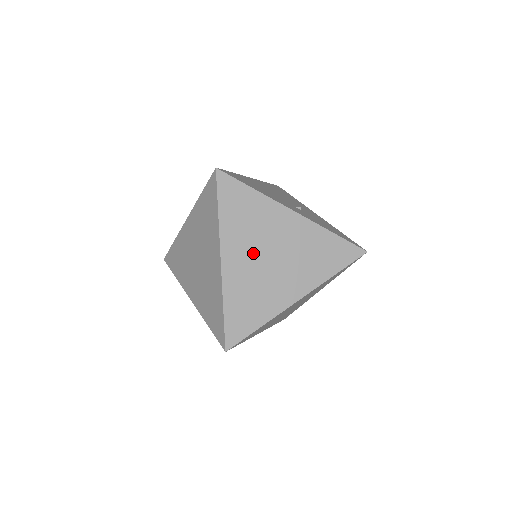
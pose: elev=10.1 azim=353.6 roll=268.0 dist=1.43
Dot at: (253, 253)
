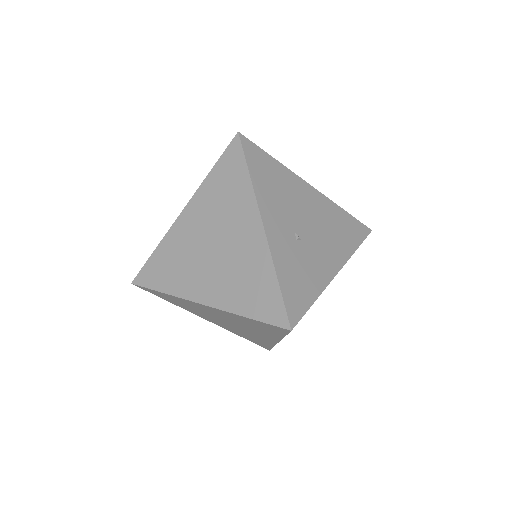
Dot at: (205, 228)
